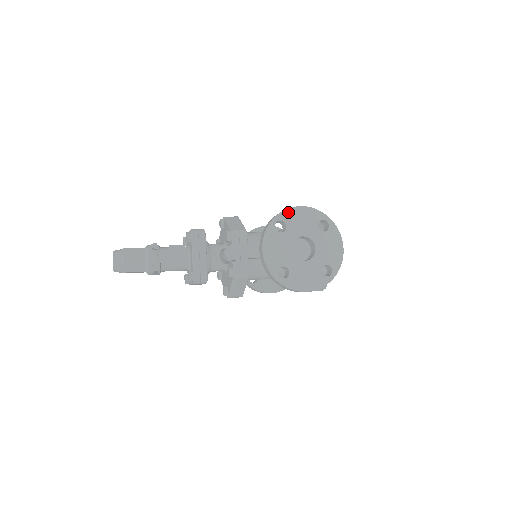
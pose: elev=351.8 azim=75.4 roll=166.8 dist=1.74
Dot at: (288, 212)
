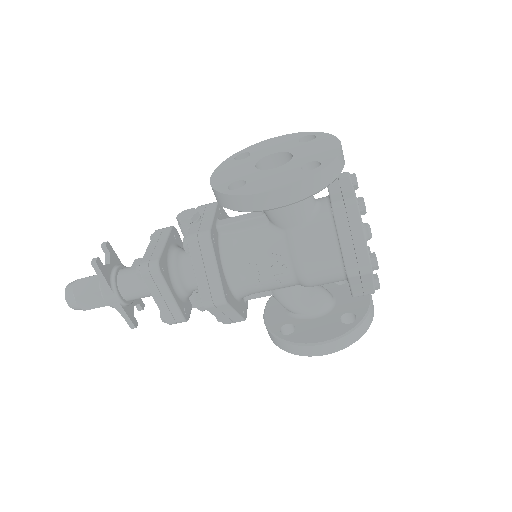
Dot at: (255, 145)
